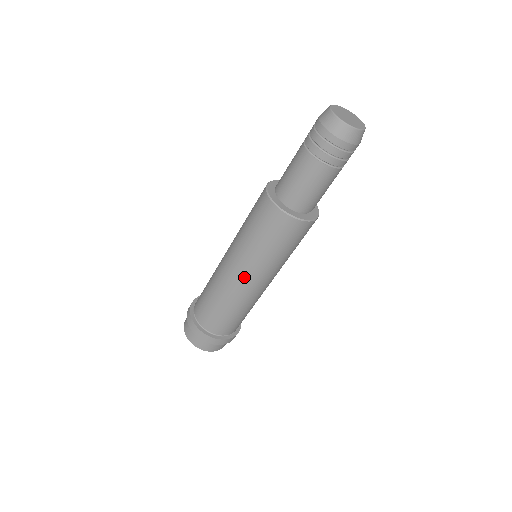
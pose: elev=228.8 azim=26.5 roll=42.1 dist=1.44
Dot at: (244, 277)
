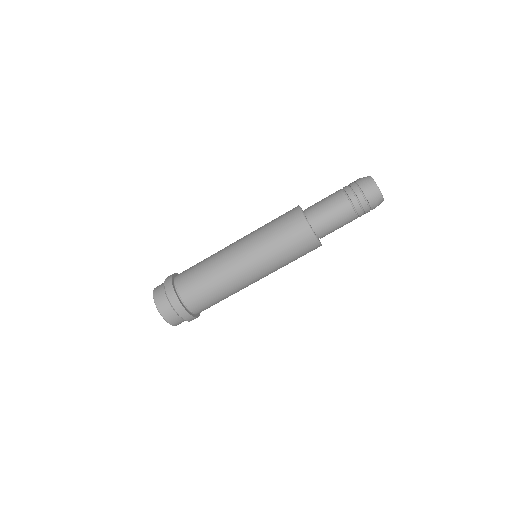
Dot at: (256, 276)
